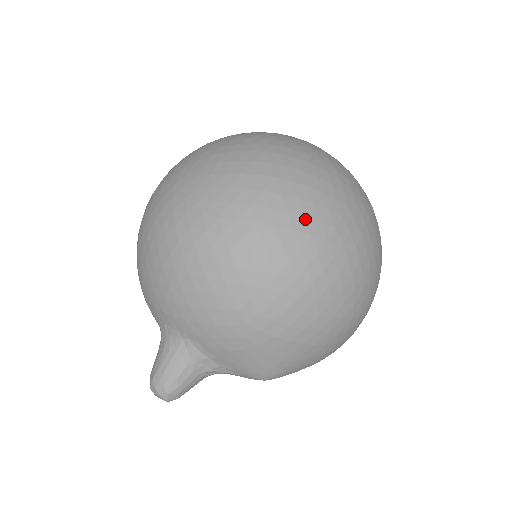
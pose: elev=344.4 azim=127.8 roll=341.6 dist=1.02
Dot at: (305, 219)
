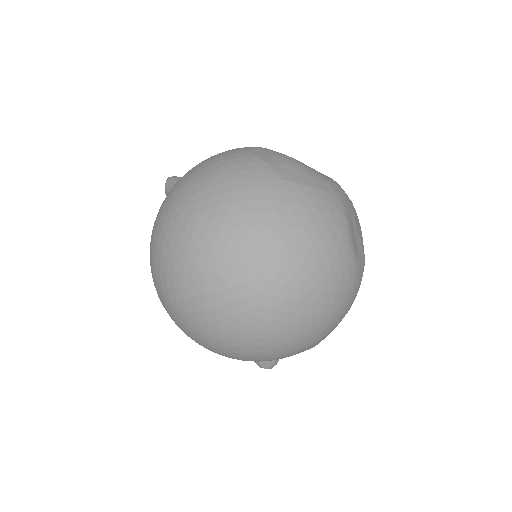
Dot at: (232, 318)
